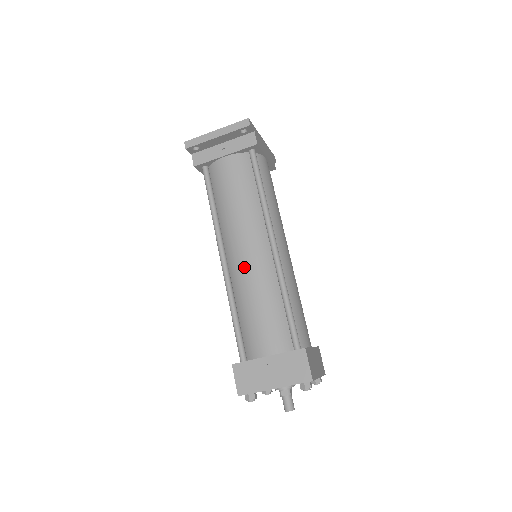
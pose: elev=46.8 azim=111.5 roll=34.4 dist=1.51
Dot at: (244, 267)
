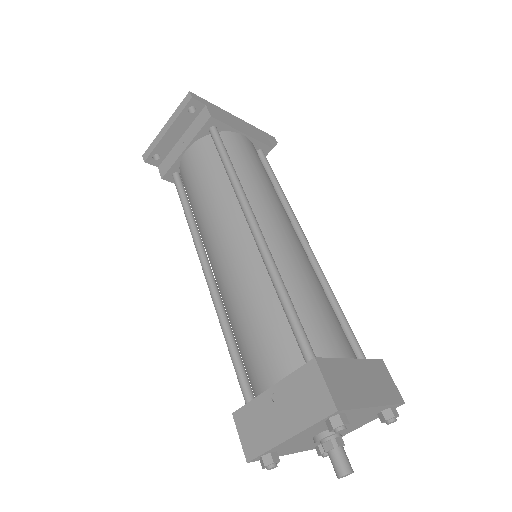
Dot at: (224, 270)
